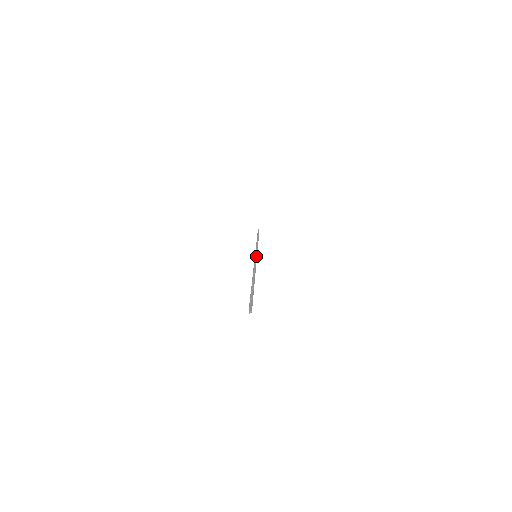
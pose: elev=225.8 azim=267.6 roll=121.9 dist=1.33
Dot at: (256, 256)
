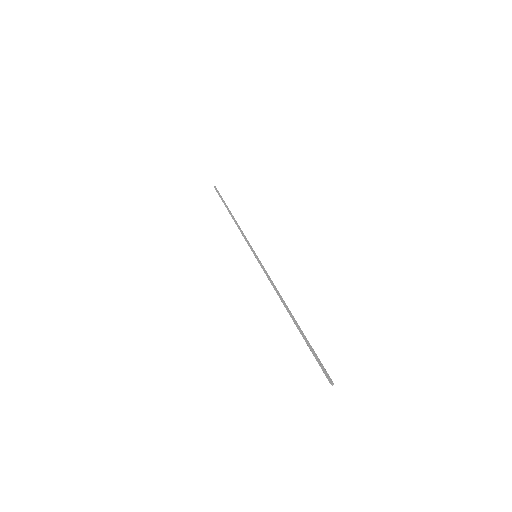
Dot at: occluded
